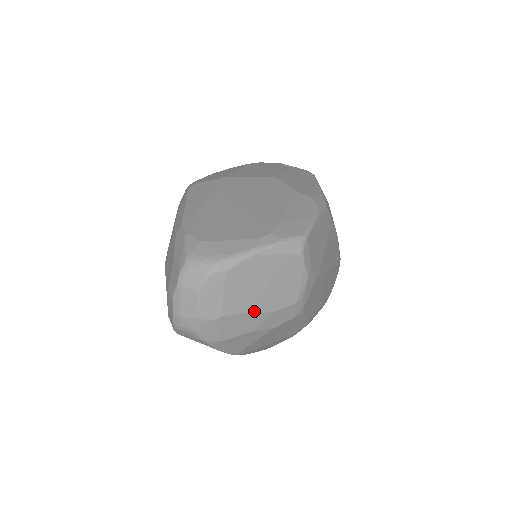
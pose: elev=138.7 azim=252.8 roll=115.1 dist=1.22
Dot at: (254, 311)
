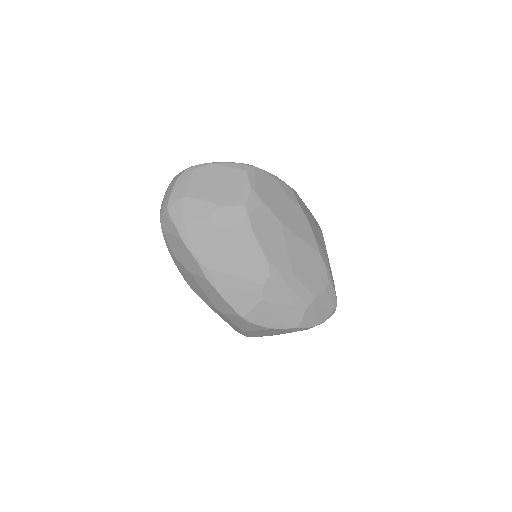
Dot at: (207, 200)
